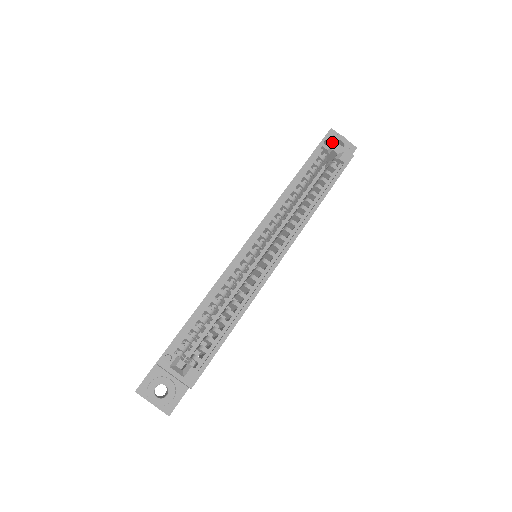
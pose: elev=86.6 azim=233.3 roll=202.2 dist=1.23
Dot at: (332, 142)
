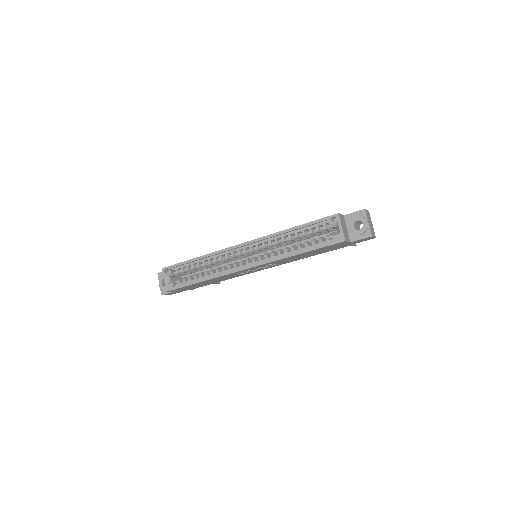
Dot at: (338, 221)
